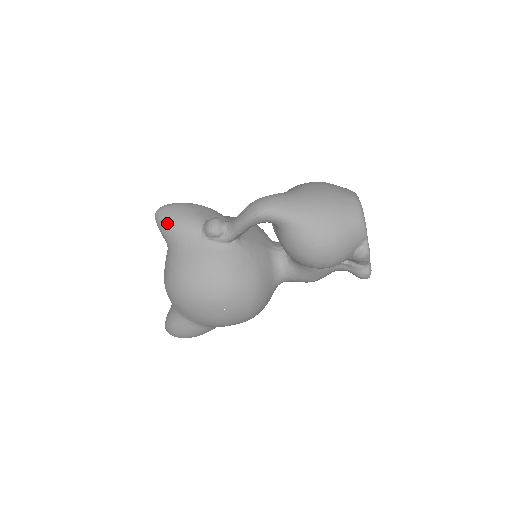
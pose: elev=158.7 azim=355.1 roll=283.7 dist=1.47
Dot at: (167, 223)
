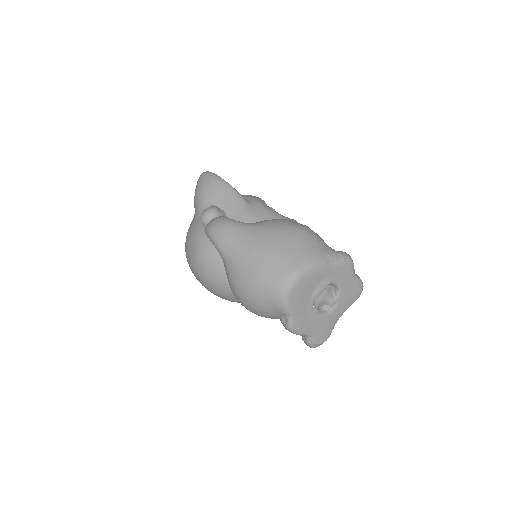
Dot at: (195, 190)
